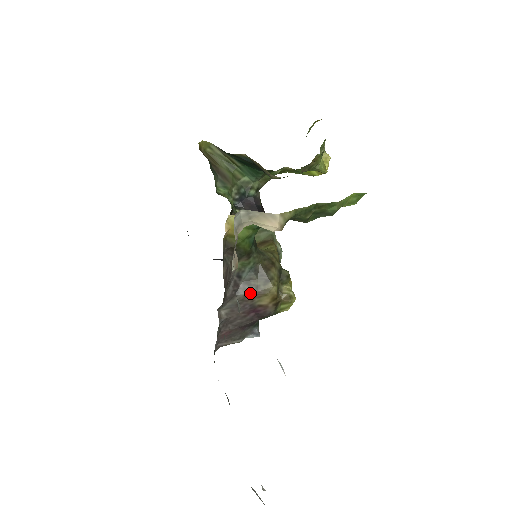
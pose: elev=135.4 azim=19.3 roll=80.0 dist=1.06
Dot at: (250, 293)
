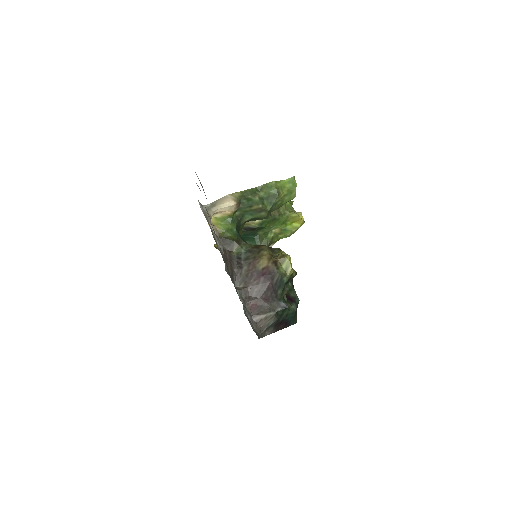
Dot at: (250, 263)
